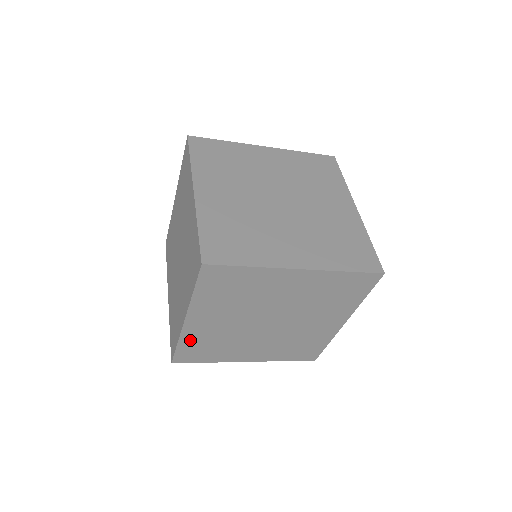
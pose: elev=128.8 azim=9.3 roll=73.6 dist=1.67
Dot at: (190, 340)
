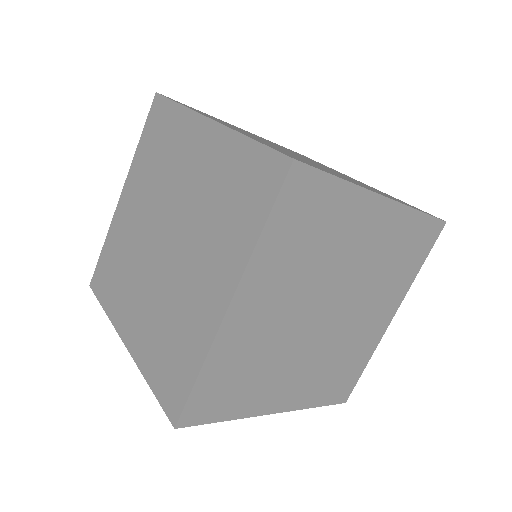
Dot at: (221, 360)
